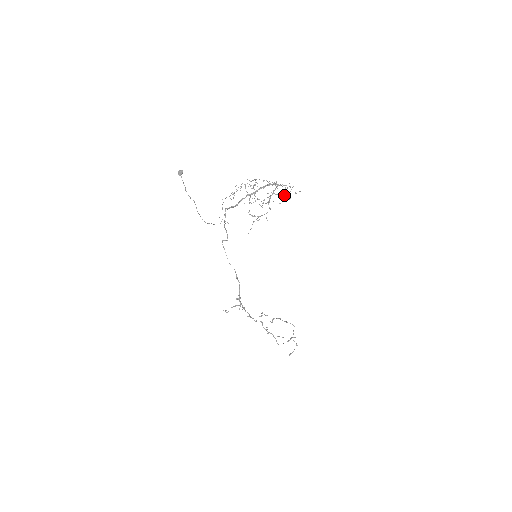
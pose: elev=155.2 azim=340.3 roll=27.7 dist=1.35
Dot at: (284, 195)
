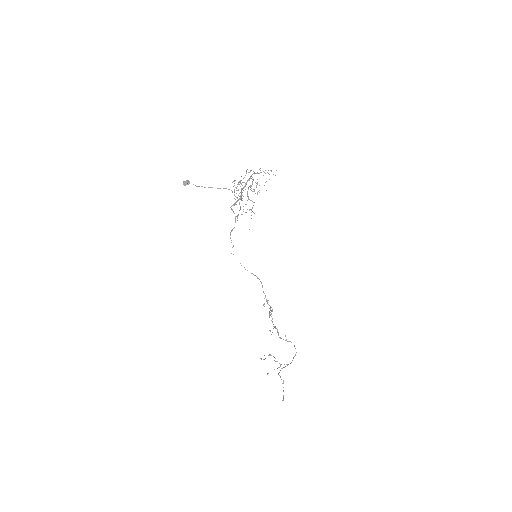
Dot at: occluded
